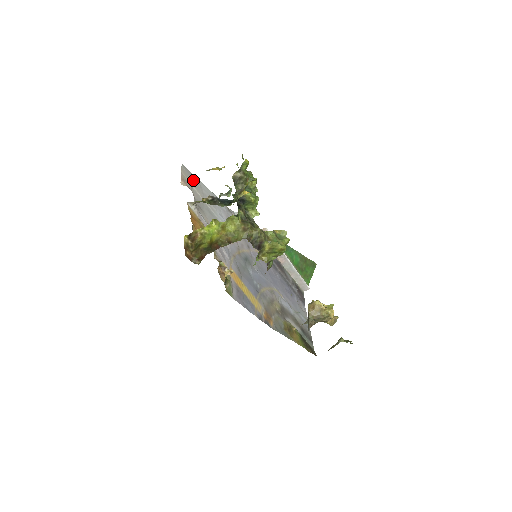
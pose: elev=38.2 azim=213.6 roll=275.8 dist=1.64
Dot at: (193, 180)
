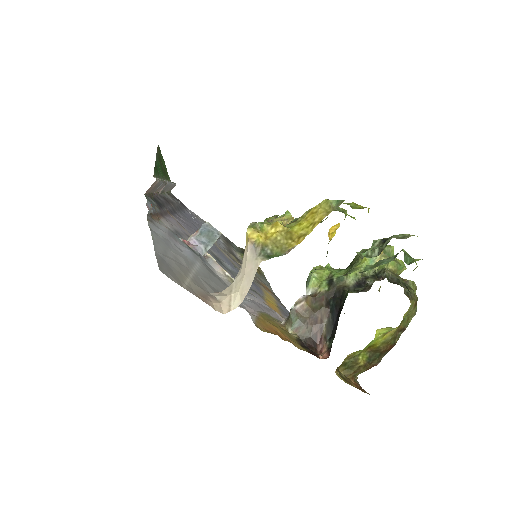
Dot at: (169, 267)
